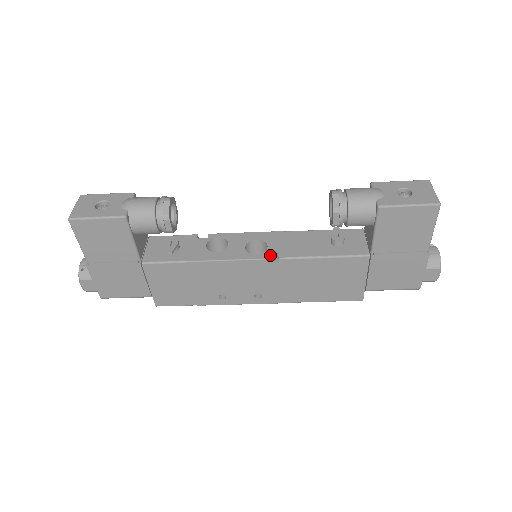
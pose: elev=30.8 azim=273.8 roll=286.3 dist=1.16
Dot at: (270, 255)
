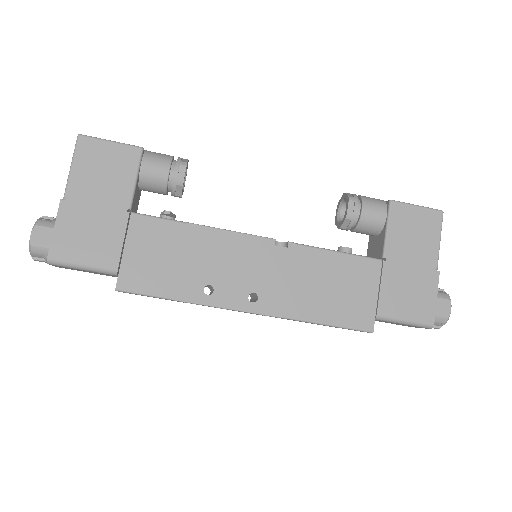
Dot at: occluded
